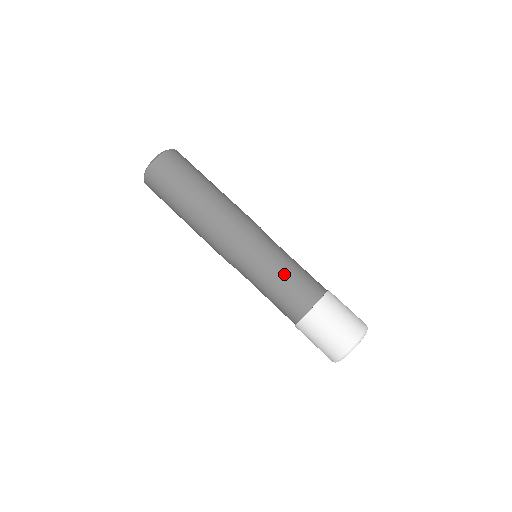
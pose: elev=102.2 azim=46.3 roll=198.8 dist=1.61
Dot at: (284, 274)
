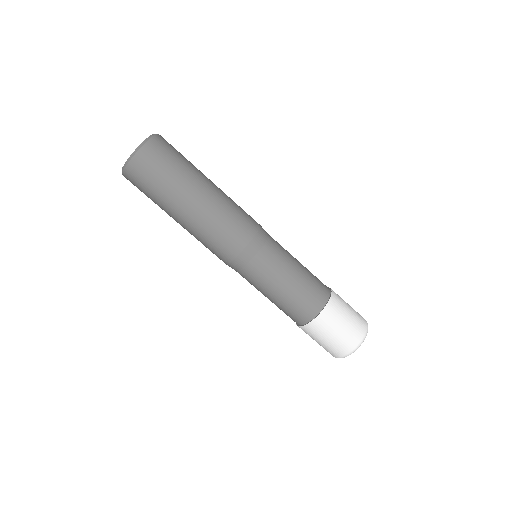
Dot at: (274, 296)
